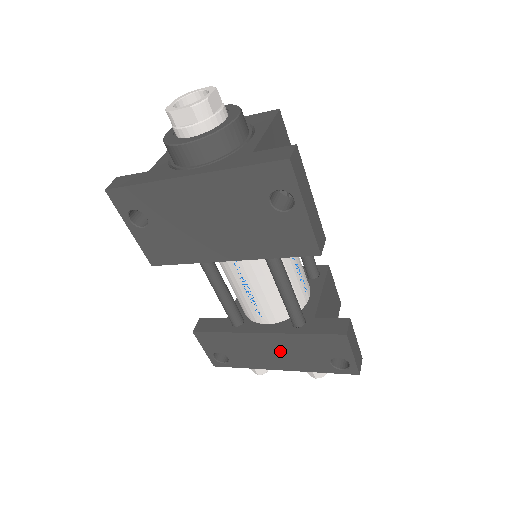
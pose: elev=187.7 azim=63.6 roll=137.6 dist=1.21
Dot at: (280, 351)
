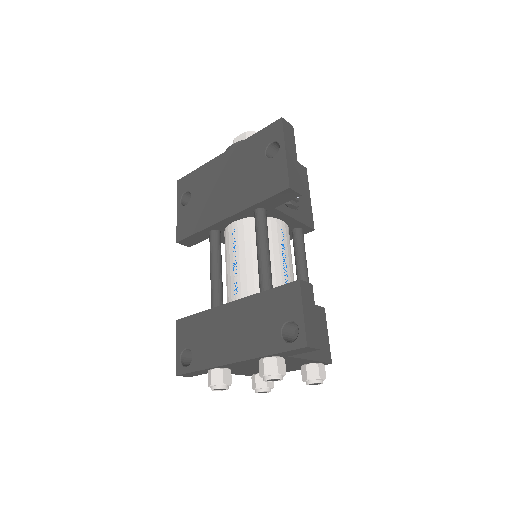
Dot at: (239, 327)
